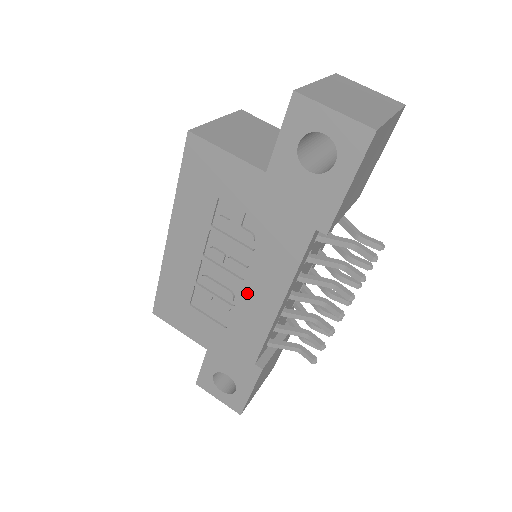
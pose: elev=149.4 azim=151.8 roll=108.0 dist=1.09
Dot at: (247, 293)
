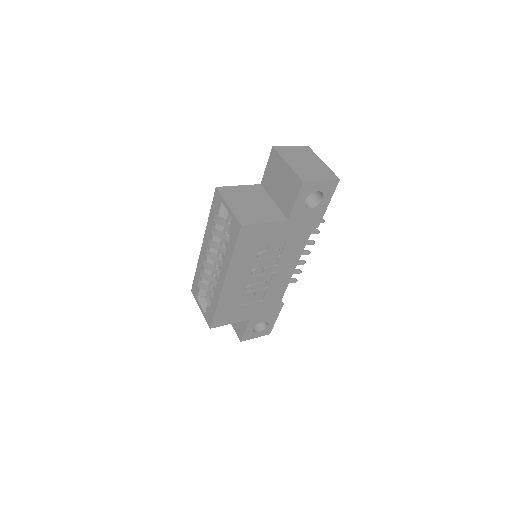
Dot at: (276, 277)
